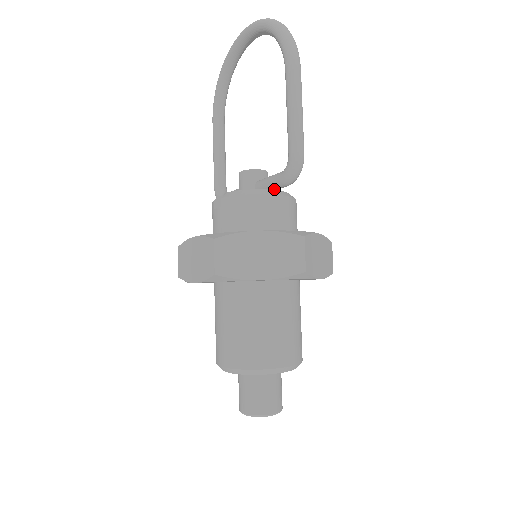
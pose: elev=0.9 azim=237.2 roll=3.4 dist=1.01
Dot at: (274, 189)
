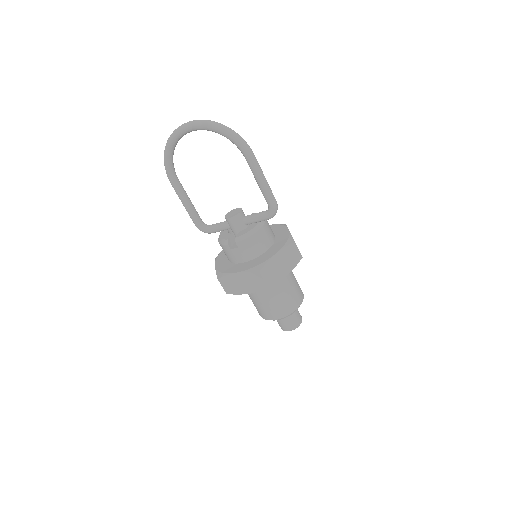
Dot at: (260, 221)
